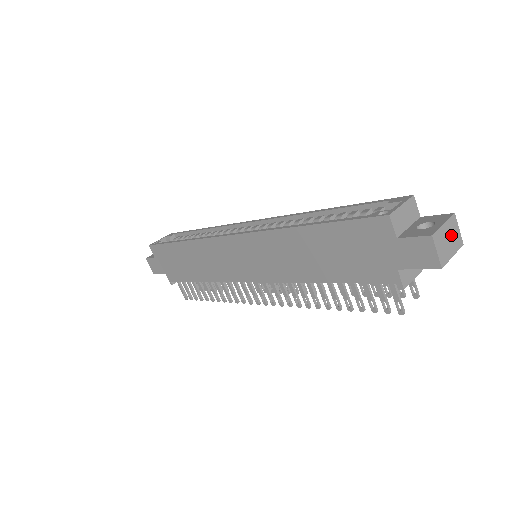
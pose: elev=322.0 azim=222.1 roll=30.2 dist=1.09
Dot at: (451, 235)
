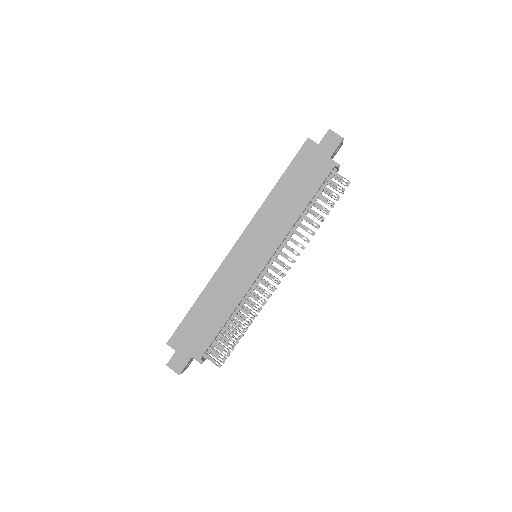
Dot at: occluded
